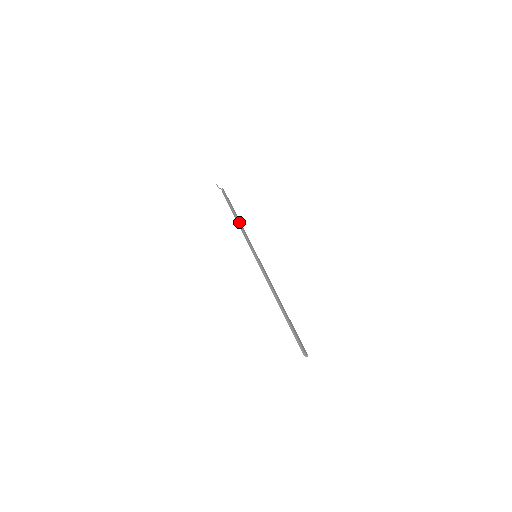
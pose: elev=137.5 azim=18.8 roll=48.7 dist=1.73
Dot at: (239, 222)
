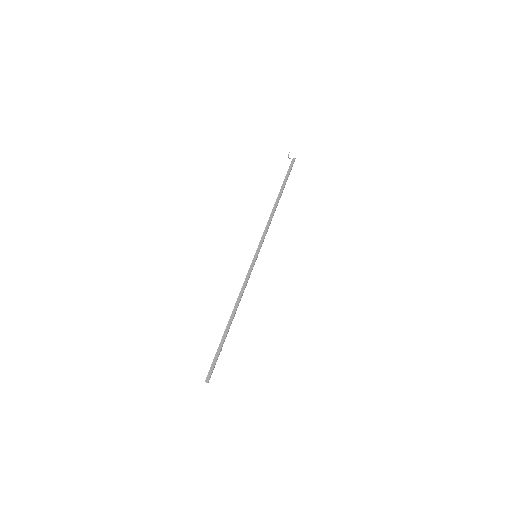
Dot at: (272, 209)
